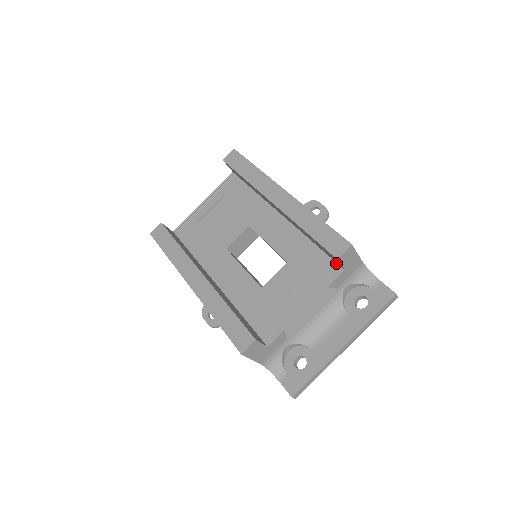
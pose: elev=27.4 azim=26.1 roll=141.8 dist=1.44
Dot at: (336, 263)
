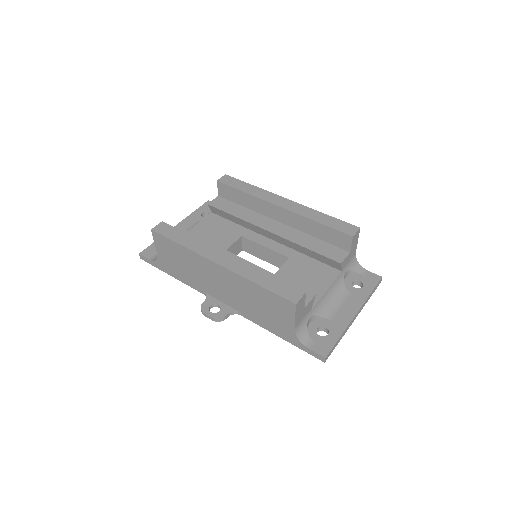
Dot at: (341, 249)
